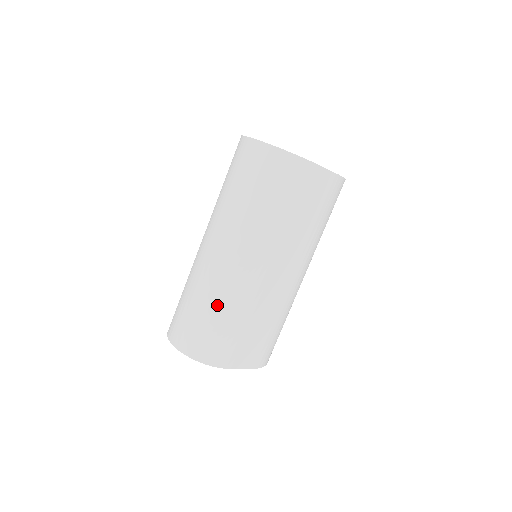
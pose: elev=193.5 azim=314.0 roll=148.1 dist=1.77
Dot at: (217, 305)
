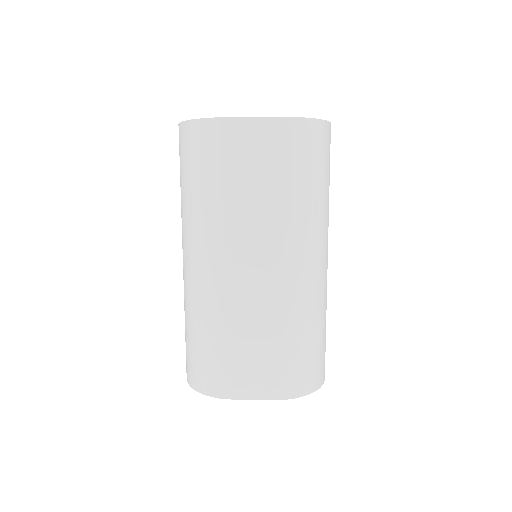
Dot at: (192, 320)
